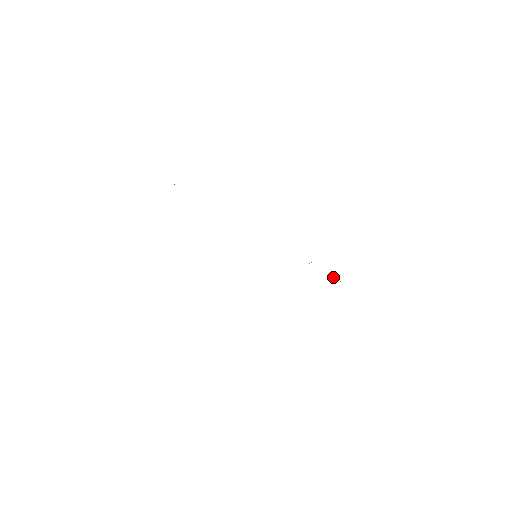
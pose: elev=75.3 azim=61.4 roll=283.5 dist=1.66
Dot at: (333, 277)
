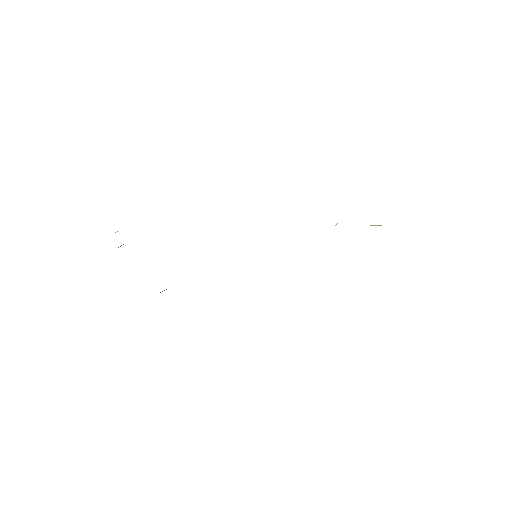
Dot at: (375, 225)
